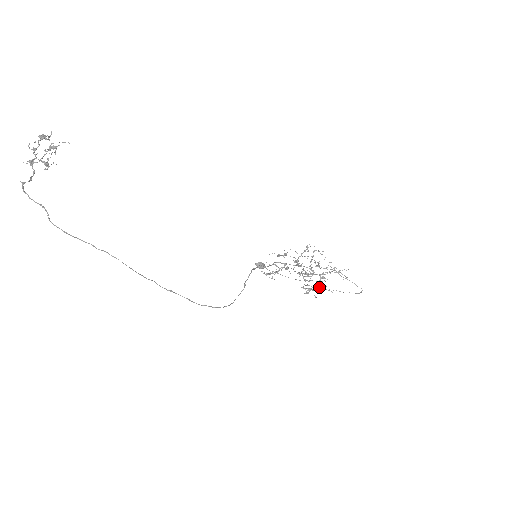
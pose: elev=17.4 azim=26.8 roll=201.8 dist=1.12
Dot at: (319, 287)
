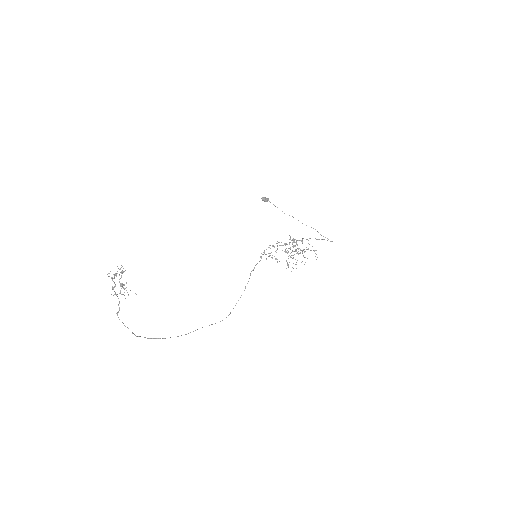
Dot at: occluded
